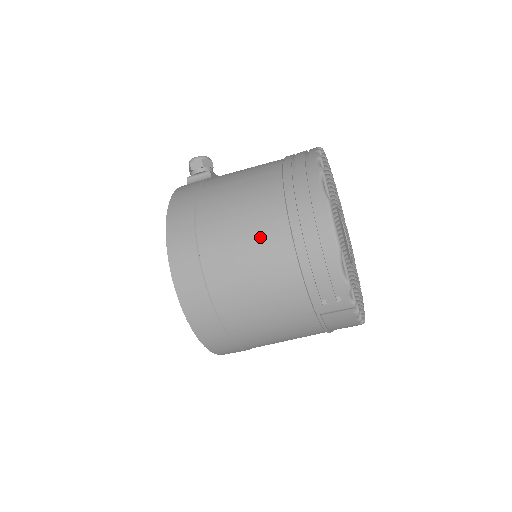
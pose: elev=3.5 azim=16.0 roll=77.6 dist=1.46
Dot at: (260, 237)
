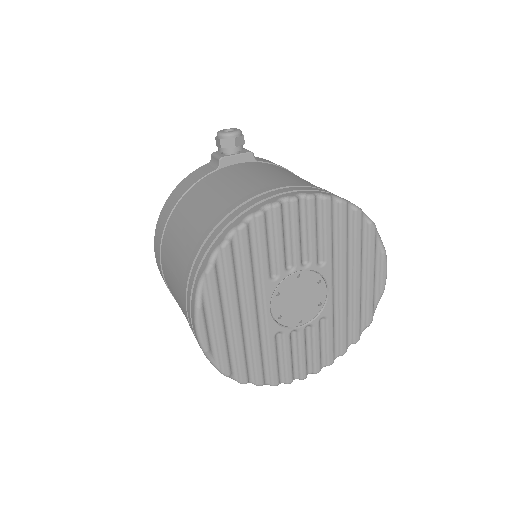
Dot at: (177, 290)
